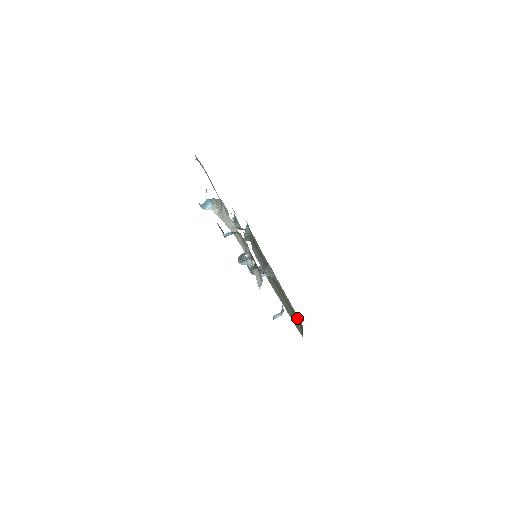
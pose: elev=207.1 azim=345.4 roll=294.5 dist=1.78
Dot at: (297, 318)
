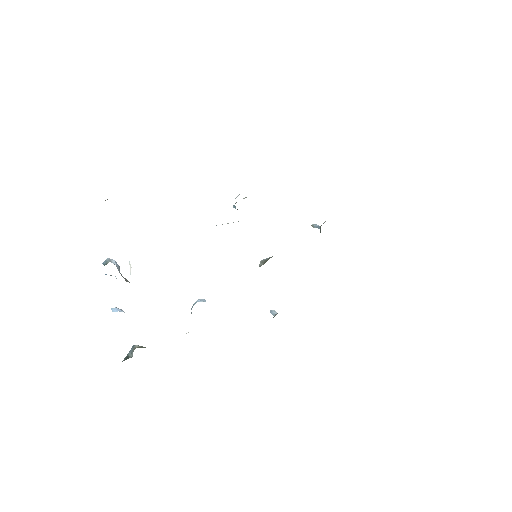
Dot at: occluded
